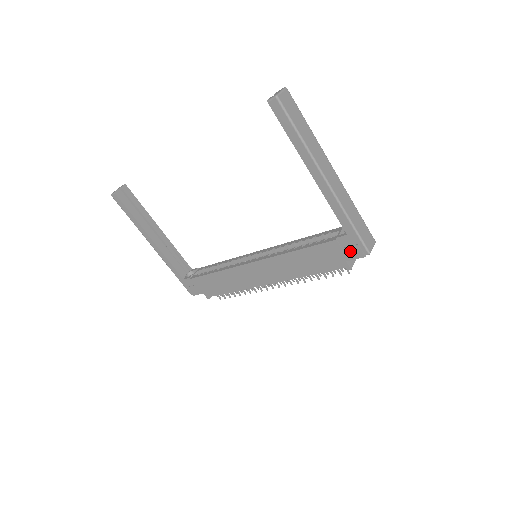
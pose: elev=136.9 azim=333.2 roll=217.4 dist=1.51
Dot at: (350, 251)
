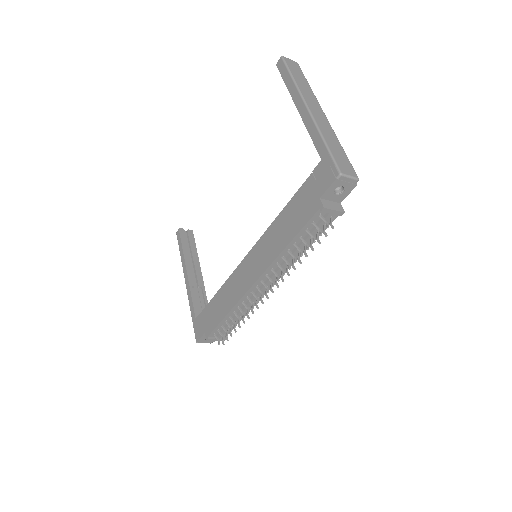
Dot at: (323, 180)
